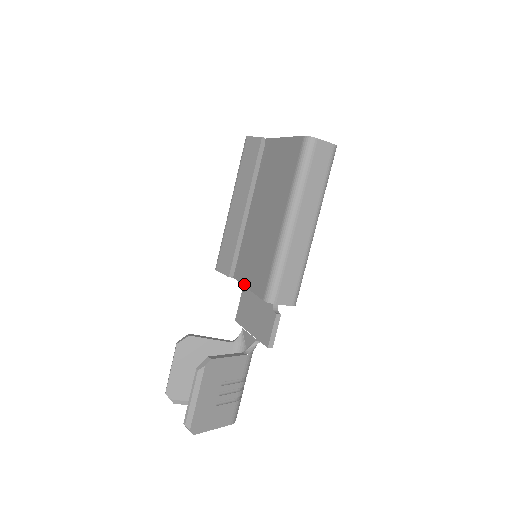
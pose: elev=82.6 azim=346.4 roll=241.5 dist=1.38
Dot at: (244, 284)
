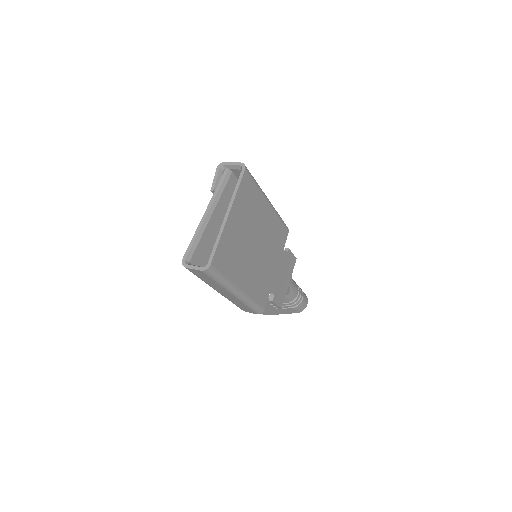
Dot at: occluded
